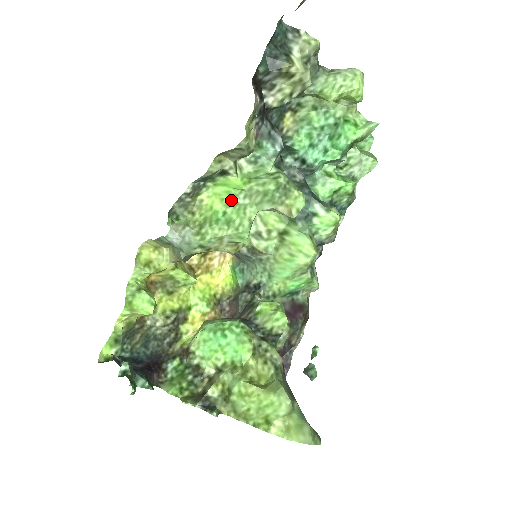
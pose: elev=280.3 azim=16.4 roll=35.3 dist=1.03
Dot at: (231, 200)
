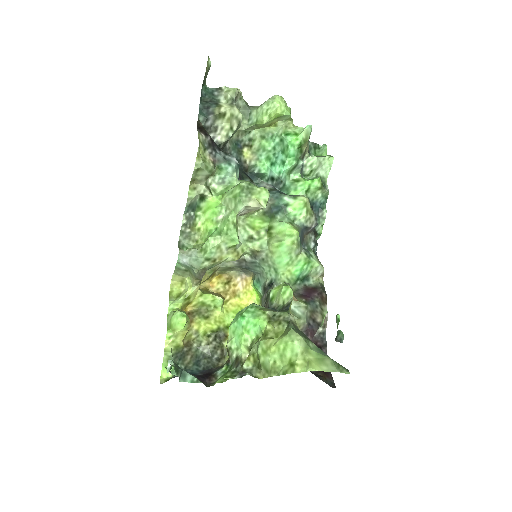
Dot at: (218, 218)
